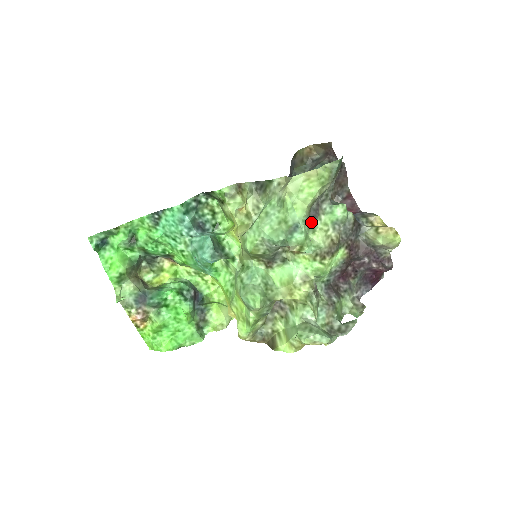
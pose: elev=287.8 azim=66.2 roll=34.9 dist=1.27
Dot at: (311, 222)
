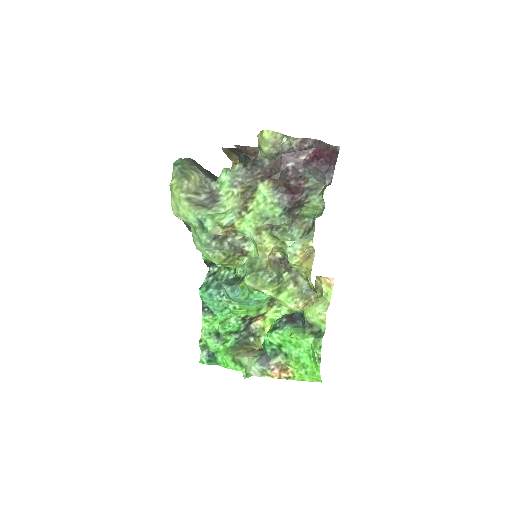
Dot at: (213, 206)
